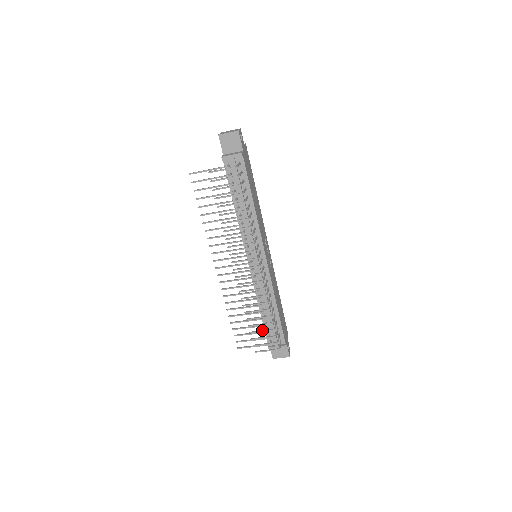
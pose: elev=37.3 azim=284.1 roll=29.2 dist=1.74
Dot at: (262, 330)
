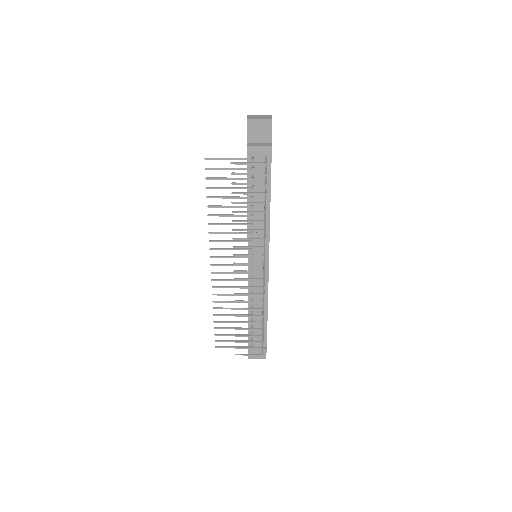
Dot at: occluded
